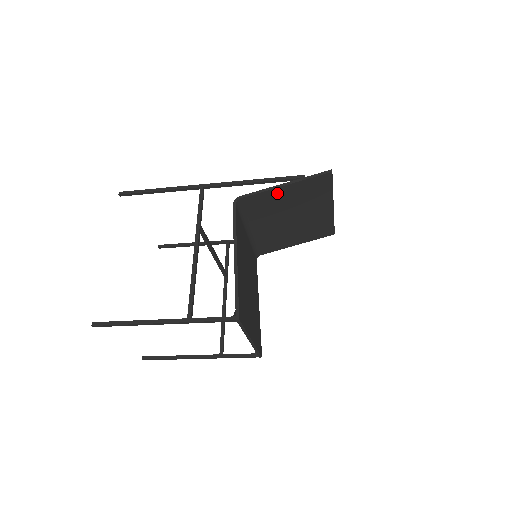
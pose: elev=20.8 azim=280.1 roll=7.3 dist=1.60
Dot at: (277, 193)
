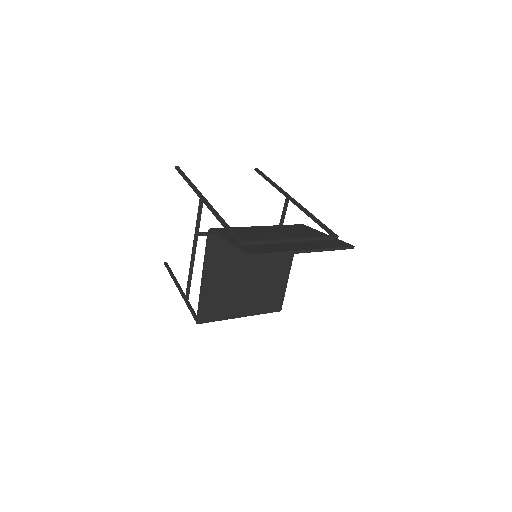
Dot at: occluded
